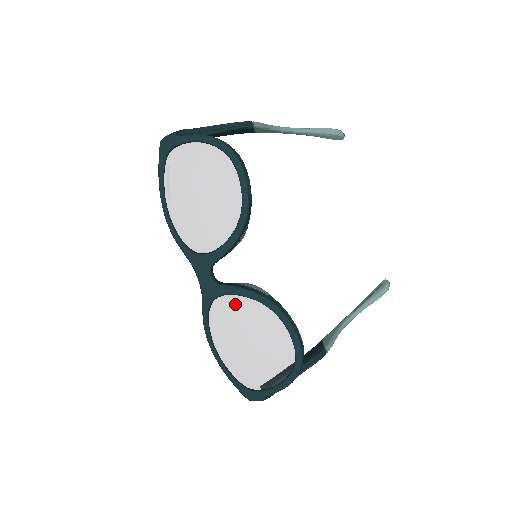
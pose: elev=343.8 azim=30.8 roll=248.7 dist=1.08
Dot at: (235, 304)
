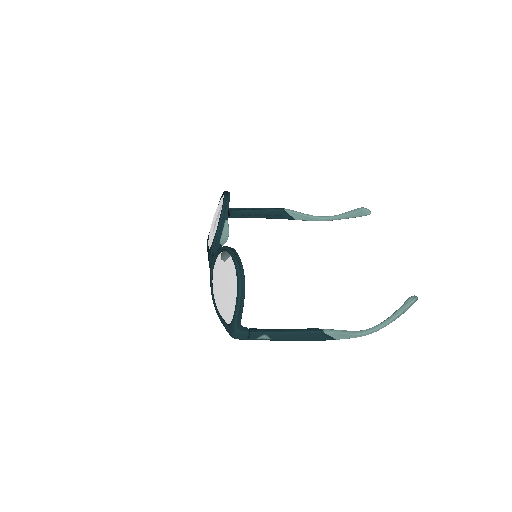
Dot at: (217, 261)
